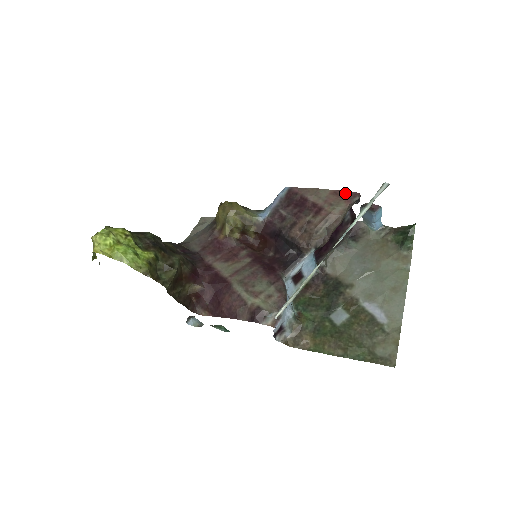
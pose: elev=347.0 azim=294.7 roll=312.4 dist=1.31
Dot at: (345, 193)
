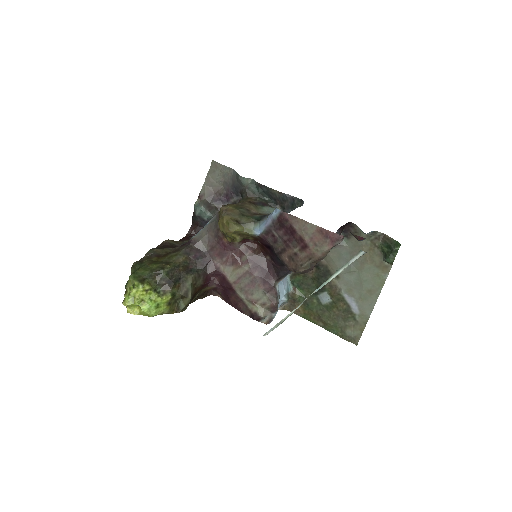
Dot at: (330, 235)
